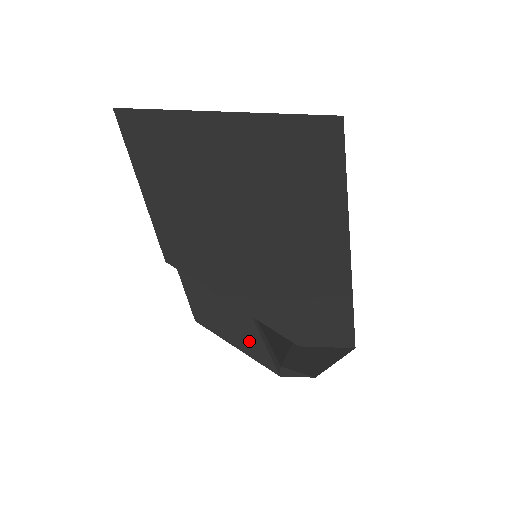
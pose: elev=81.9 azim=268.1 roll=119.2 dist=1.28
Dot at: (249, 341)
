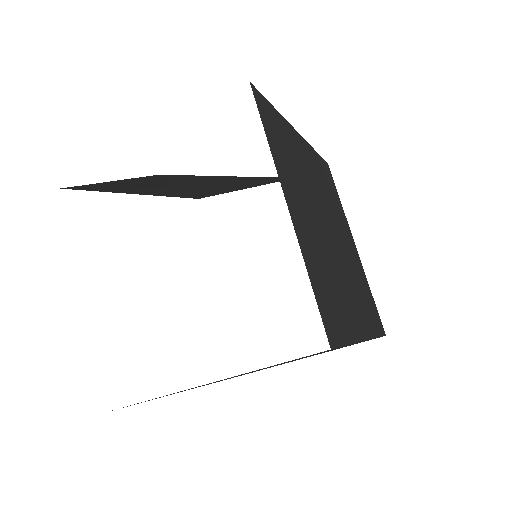
Dot at: (256, 183)
